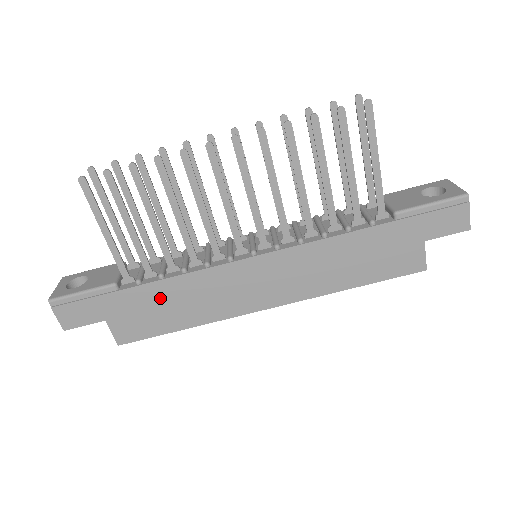
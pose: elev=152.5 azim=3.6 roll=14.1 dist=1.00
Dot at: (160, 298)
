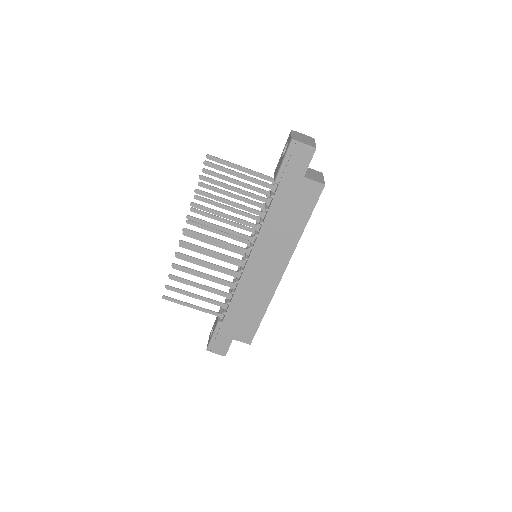
Dot at: (239, 312)
